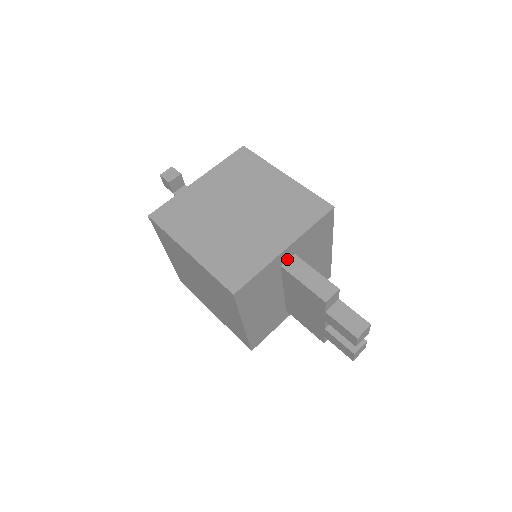
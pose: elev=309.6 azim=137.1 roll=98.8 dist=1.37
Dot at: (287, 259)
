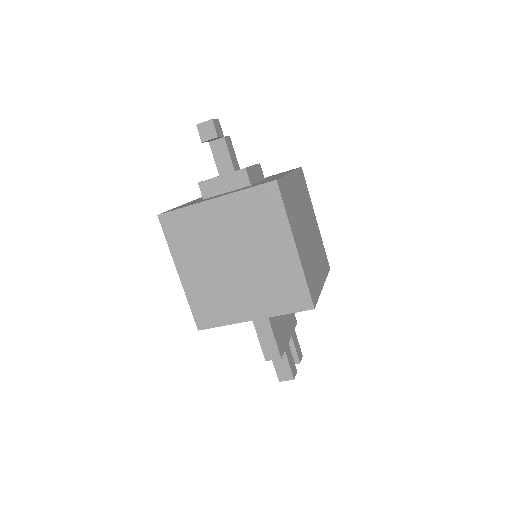
Dot at: occluded
